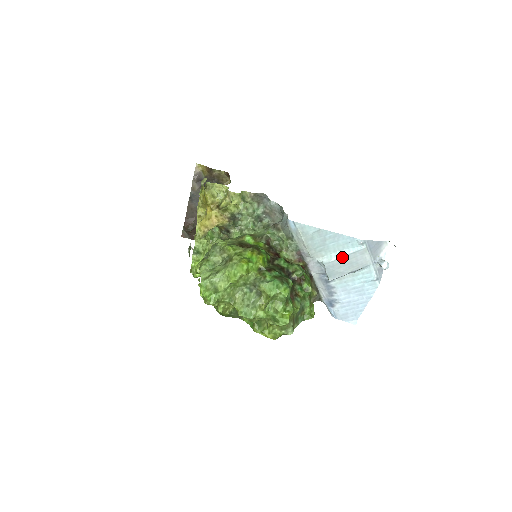
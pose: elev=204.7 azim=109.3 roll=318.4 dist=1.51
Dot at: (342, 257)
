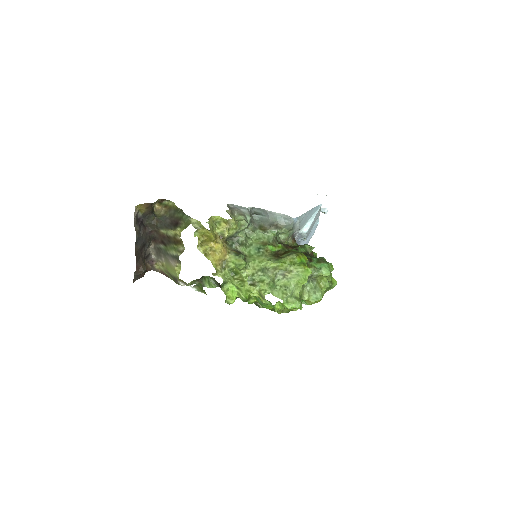
Dot at: (313, 221)
